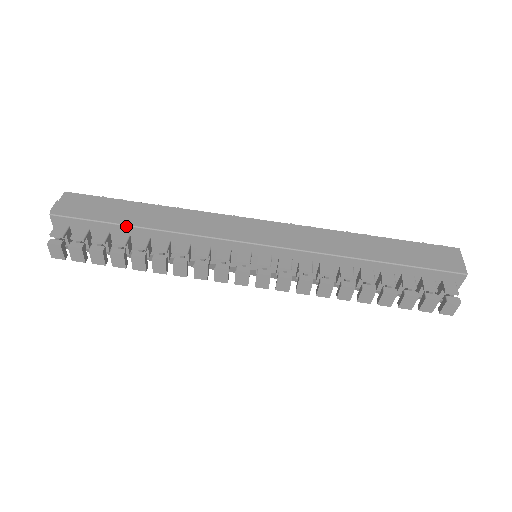
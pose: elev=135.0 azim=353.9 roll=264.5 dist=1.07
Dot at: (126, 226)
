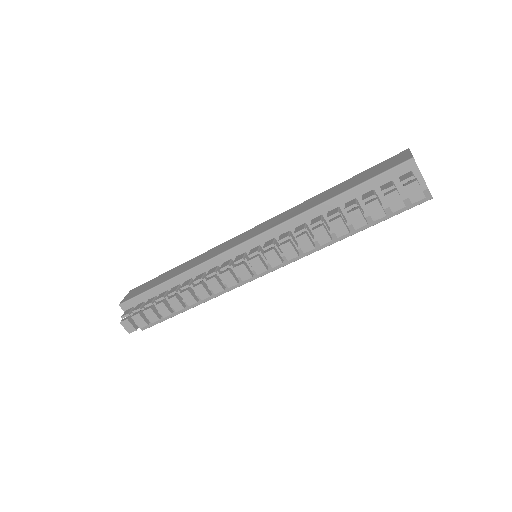
Dot at: (161, 284)
